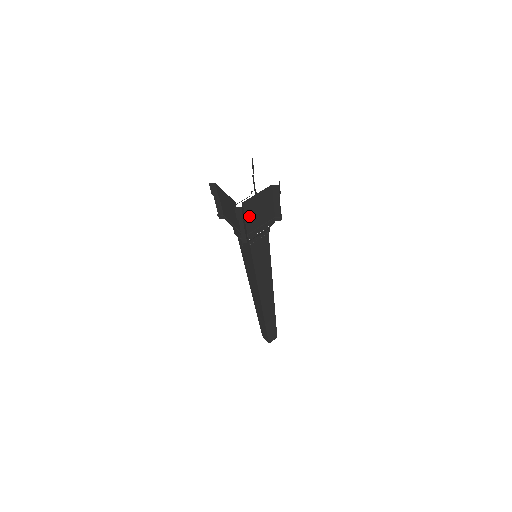
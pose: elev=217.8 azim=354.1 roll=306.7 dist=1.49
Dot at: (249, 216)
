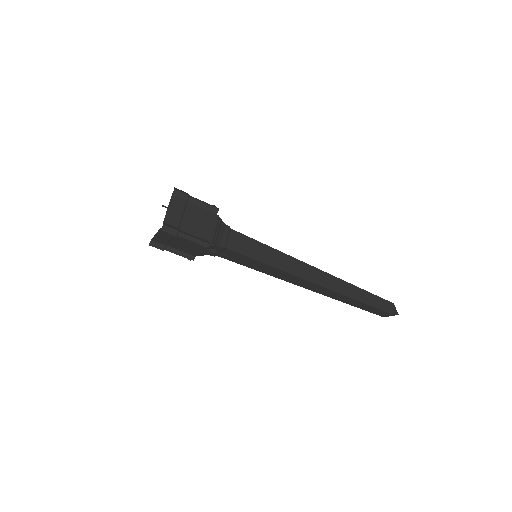
Dot at: (185, 227)
